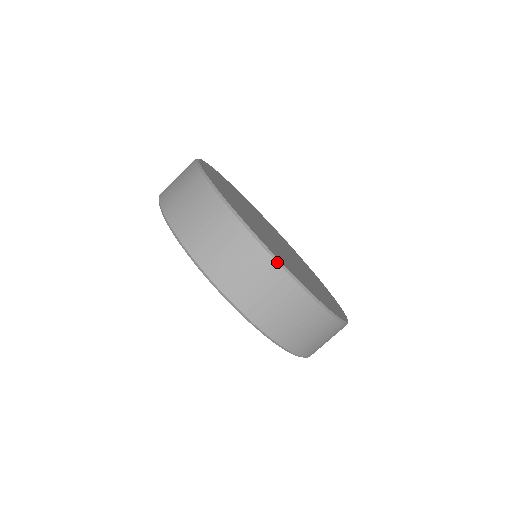
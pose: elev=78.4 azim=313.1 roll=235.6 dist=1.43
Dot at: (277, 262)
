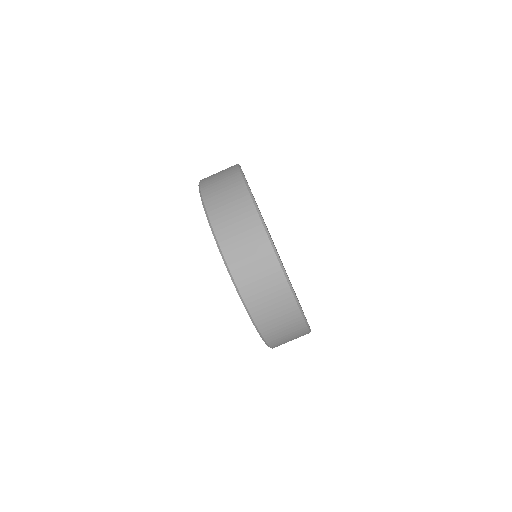
Dot at: (301, 312)
